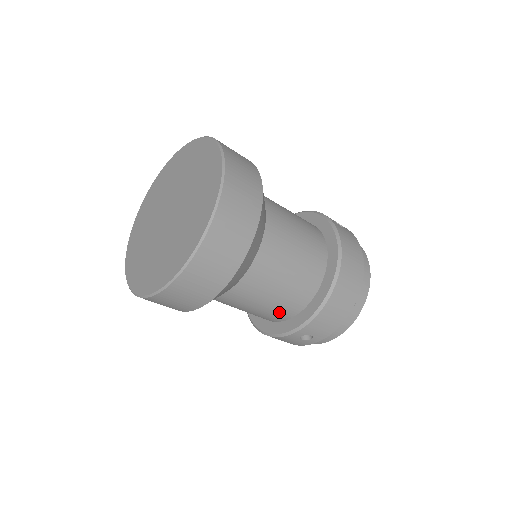
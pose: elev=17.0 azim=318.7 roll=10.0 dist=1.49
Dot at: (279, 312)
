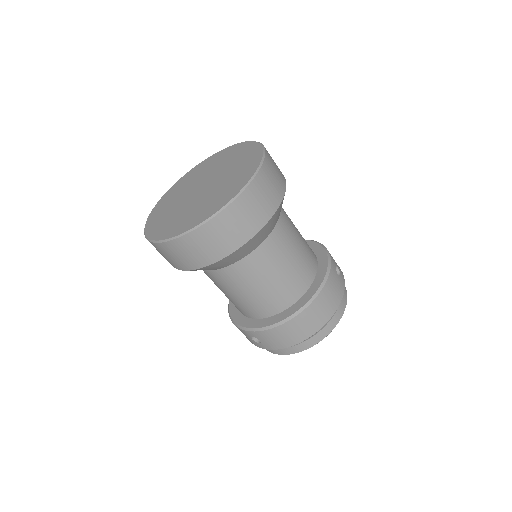
Dot at: (245, 308)
